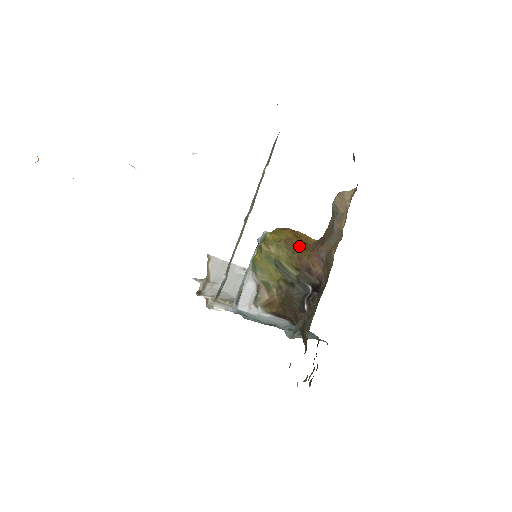
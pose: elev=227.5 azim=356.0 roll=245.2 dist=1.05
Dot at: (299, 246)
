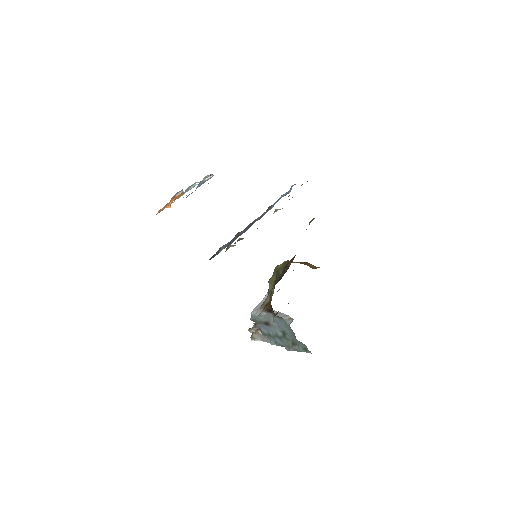
Dot at: occluded
